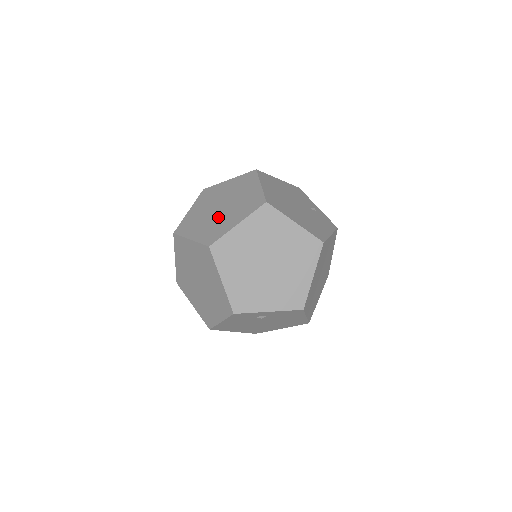
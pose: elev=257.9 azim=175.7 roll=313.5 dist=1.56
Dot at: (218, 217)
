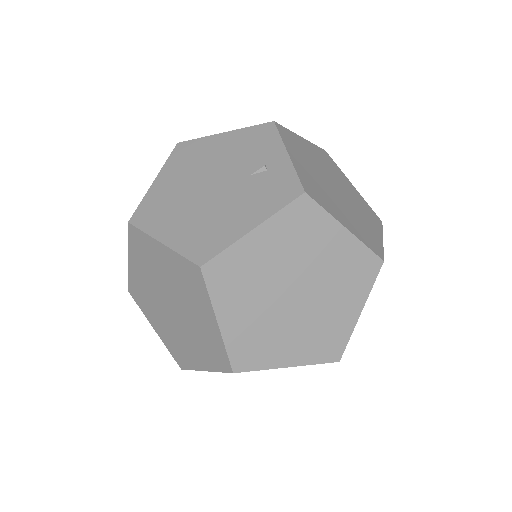
Dot at: occluded
